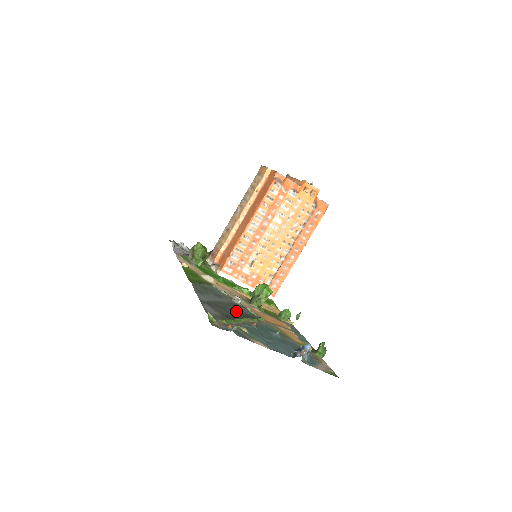
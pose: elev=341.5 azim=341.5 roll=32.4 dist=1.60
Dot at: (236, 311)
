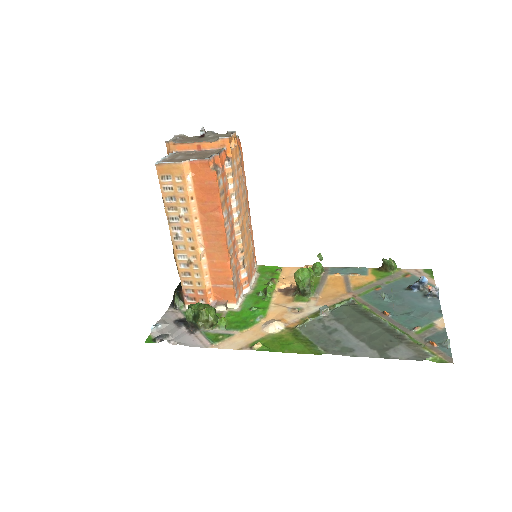
Dot at: (365, 322)
